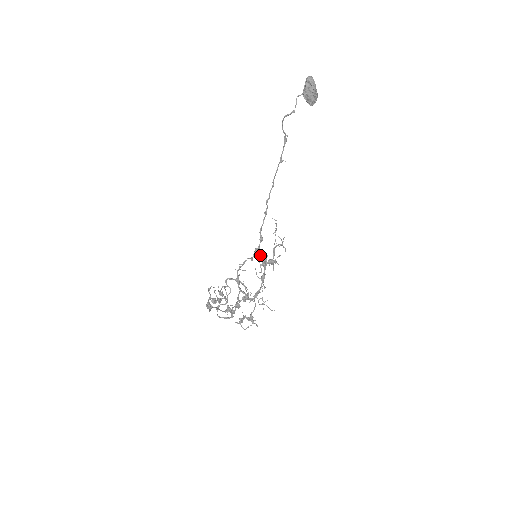
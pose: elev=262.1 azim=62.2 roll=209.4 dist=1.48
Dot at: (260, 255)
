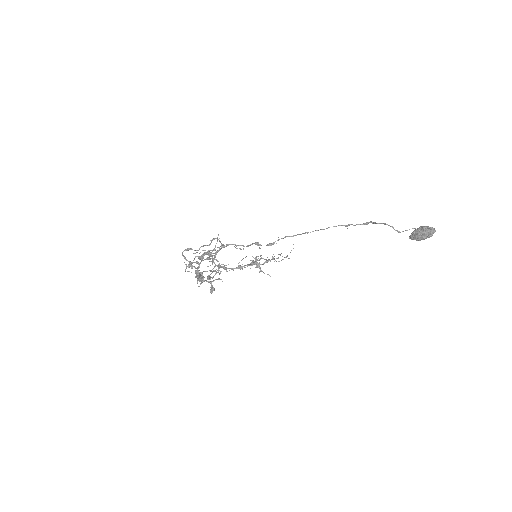
Dot at: occluded
